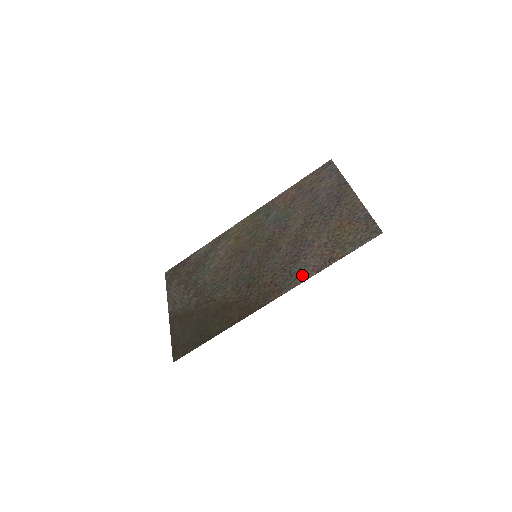
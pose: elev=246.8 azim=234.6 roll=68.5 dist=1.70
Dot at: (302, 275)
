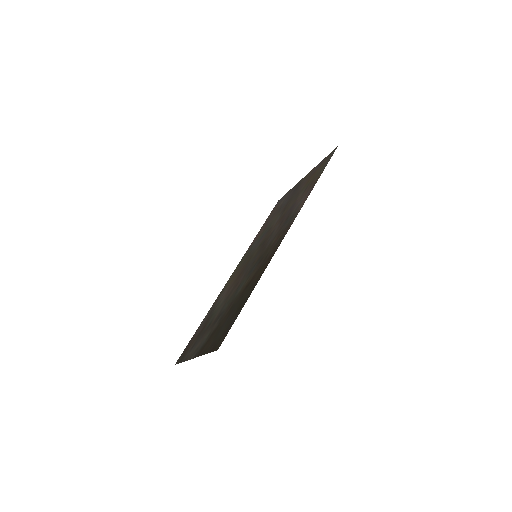
Dot at: (300, 206)
